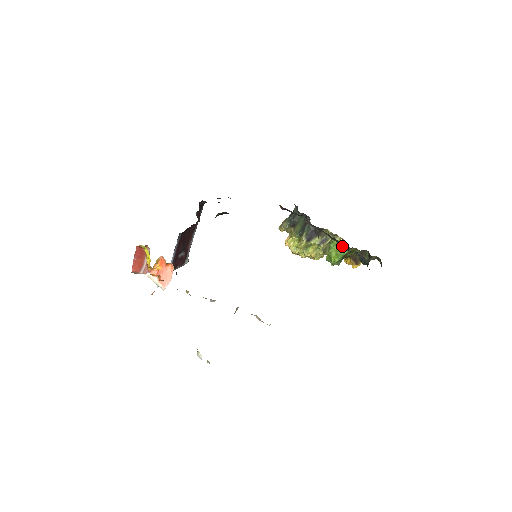
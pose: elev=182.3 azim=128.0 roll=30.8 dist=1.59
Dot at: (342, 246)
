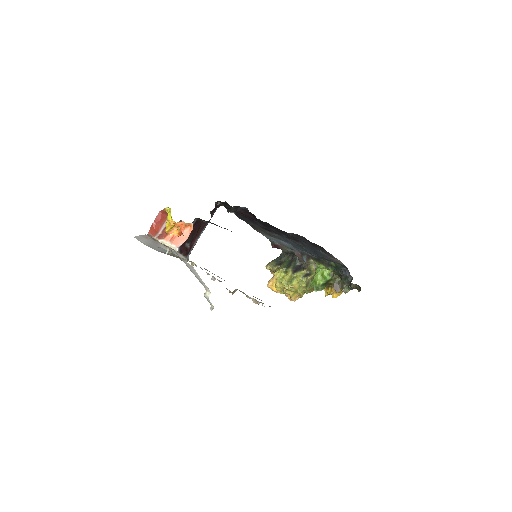
Dot at: (328, 267)
